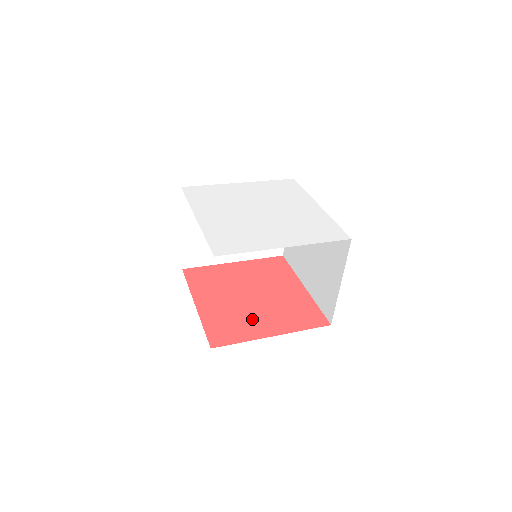
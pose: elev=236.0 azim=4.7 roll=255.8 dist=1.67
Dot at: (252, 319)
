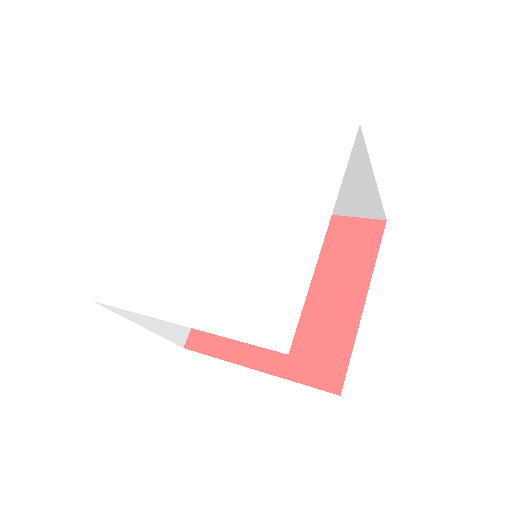
Dot at: occluded
